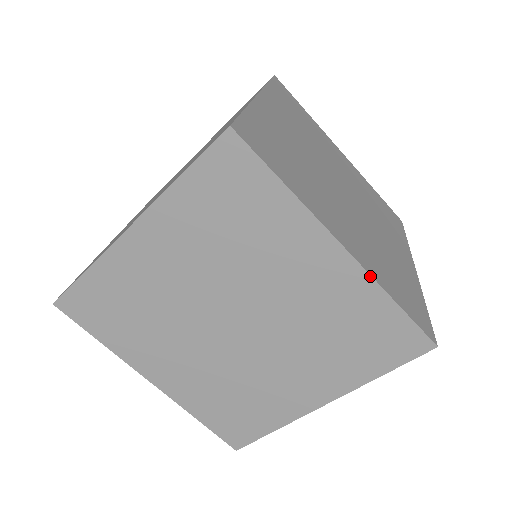
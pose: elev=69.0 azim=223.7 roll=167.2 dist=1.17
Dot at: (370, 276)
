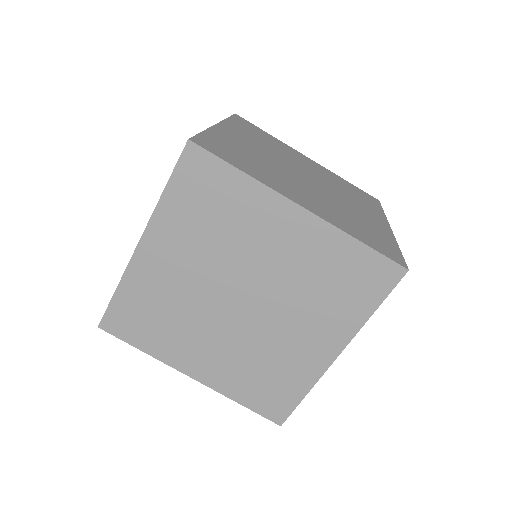
Dot at: (330, 224)
